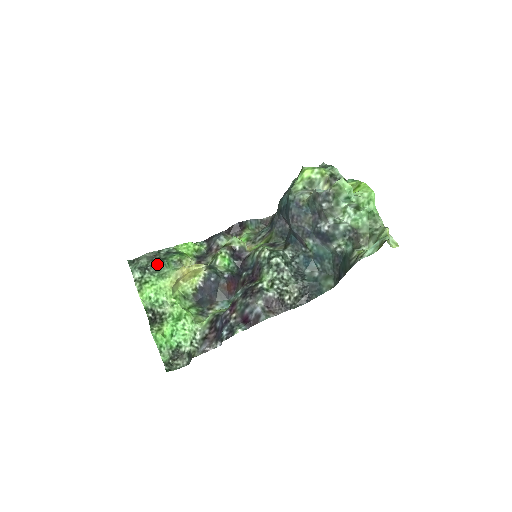
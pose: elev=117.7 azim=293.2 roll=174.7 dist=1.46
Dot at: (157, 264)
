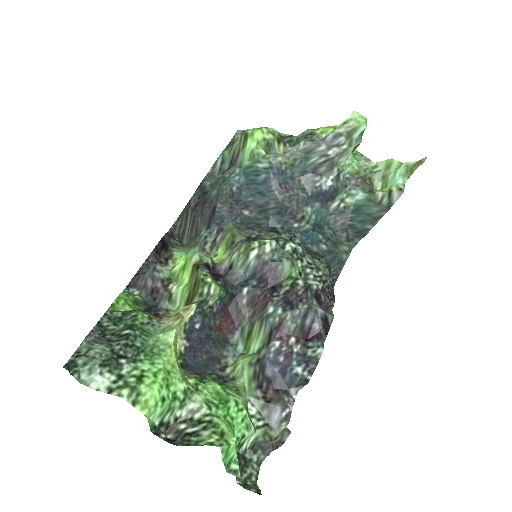
Dot at: (130, 339)
